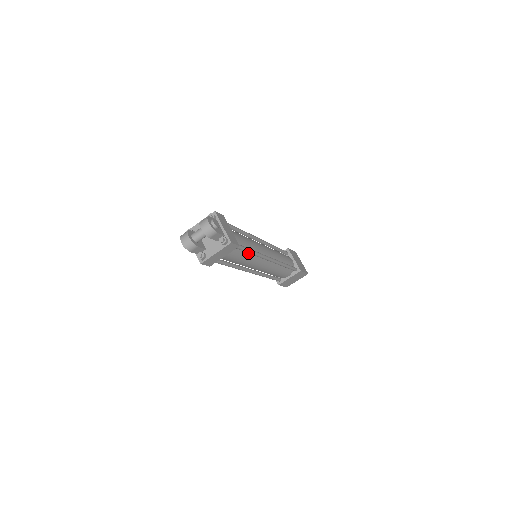
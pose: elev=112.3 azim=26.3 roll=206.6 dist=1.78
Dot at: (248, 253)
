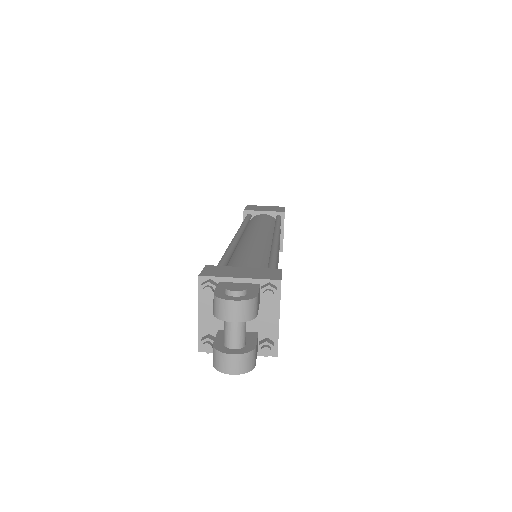
Dot at: occluded
